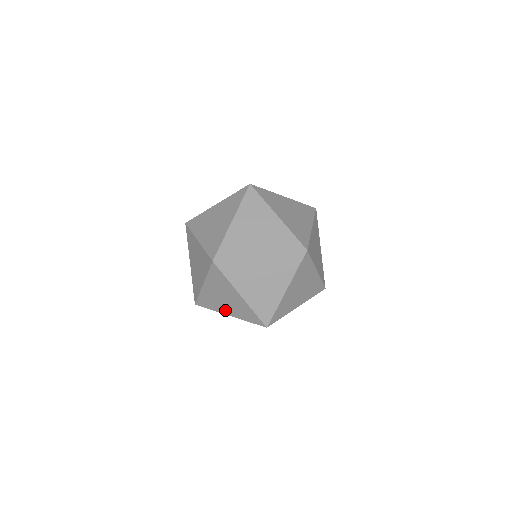
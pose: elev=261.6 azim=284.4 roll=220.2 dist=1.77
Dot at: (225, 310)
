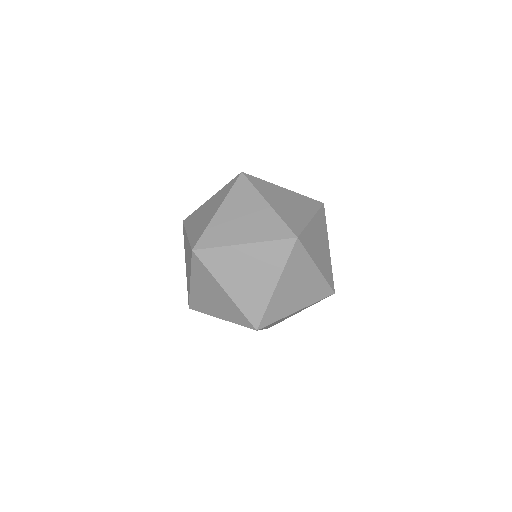
Dot at: (215, 312)
